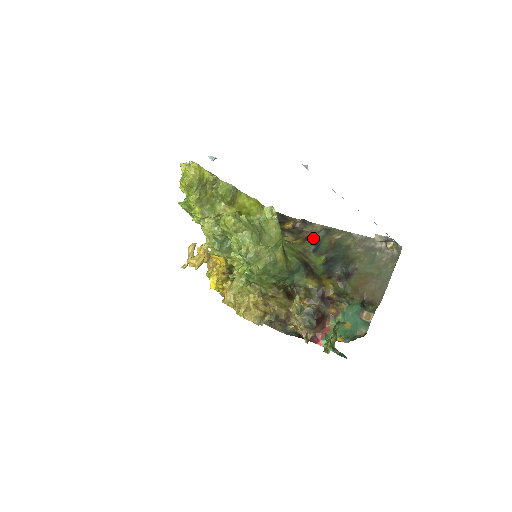
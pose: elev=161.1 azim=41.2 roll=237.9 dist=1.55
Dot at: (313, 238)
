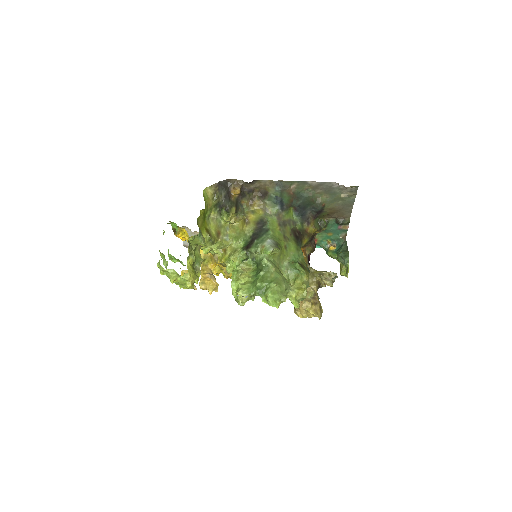
Dot at: (272, 197)
